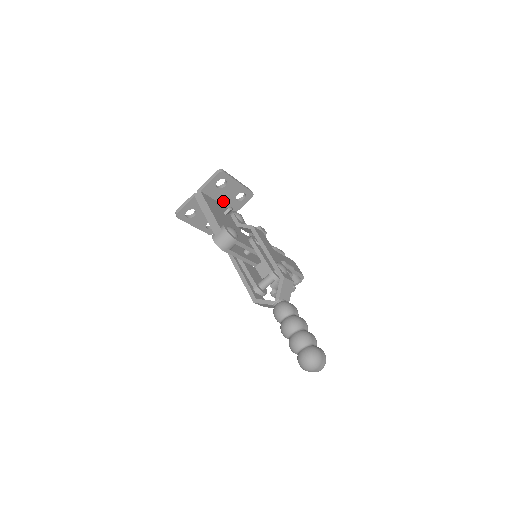
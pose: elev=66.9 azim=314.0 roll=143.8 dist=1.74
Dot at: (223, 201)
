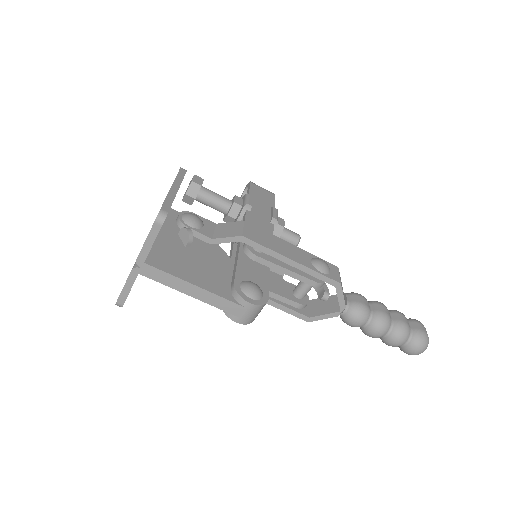
Dot at: occluded
